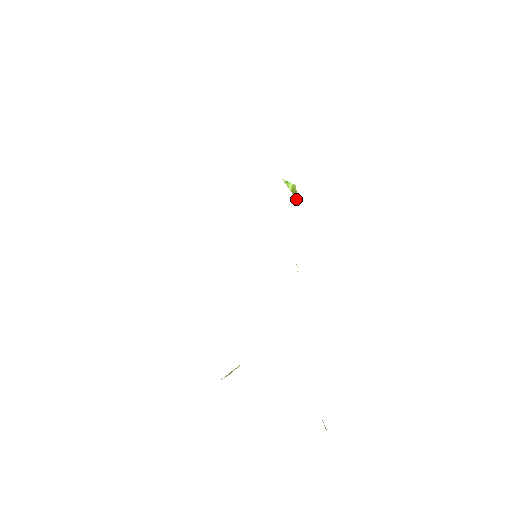
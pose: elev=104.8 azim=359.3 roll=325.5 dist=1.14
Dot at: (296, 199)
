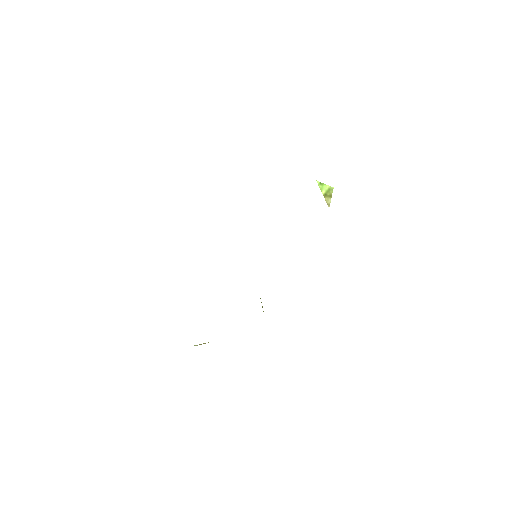
Dot at: (327, 204)
